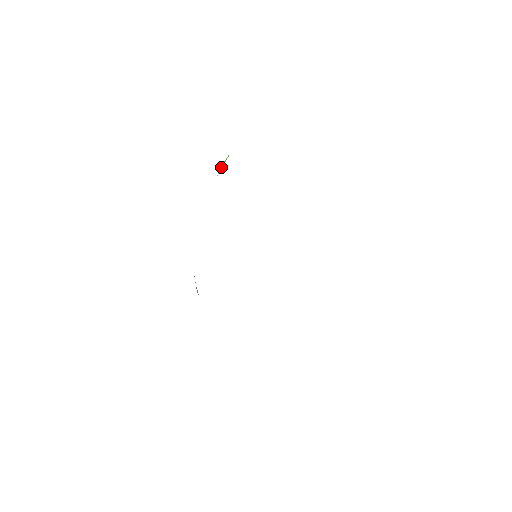
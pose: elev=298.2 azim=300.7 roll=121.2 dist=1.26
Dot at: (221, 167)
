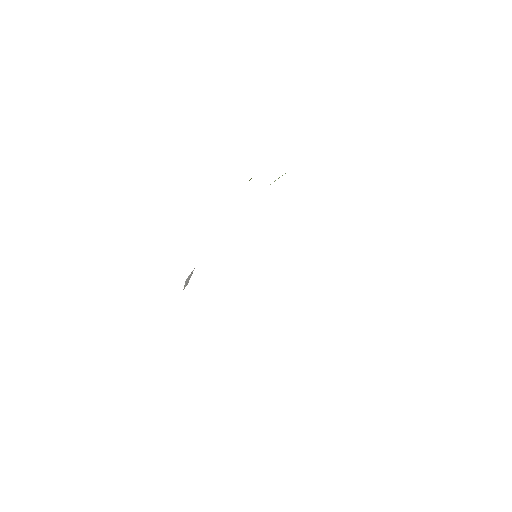
Dot at: occluded
